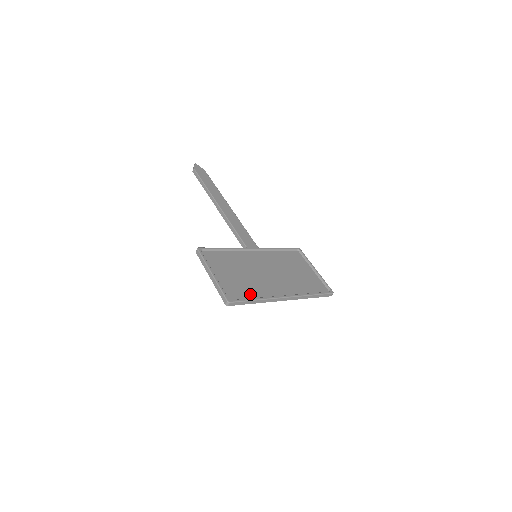
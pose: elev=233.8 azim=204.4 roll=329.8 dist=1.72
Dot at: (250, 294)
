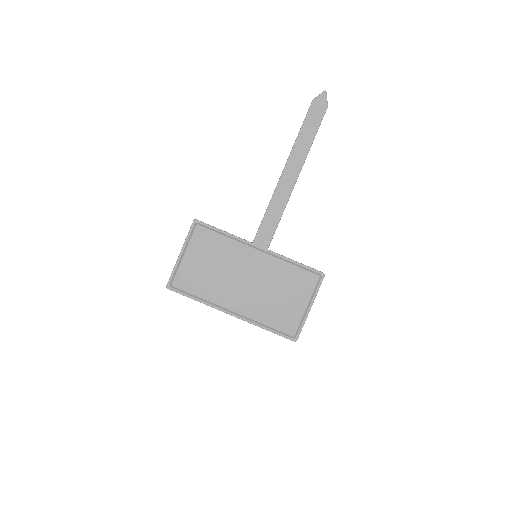
Dot at: (198, 291)
